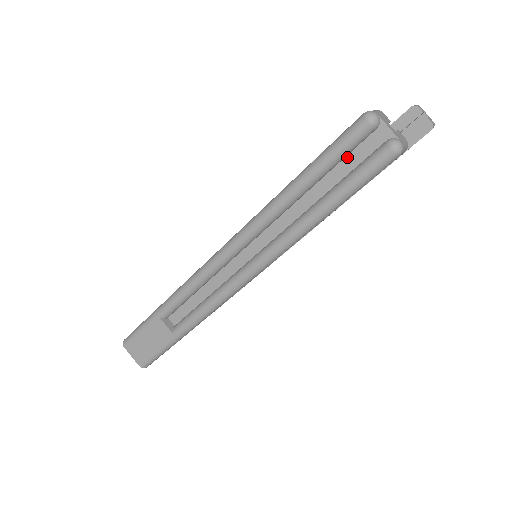
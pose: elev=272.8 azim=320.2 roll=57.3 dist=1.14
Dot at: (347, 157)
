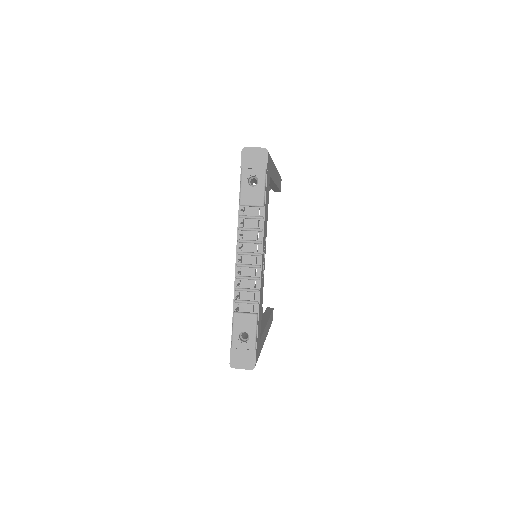
Dot at: occluded
